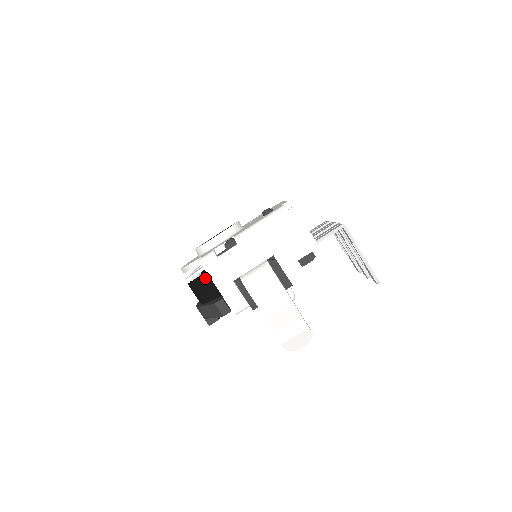
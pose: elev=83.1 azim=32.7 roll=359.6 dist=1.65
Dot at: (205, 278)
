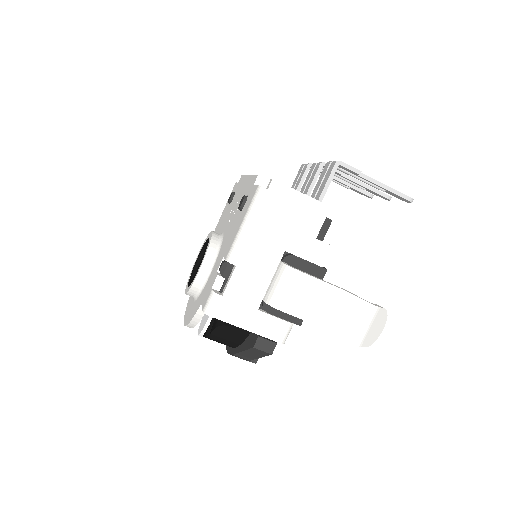
Dot at: (221, 322)
